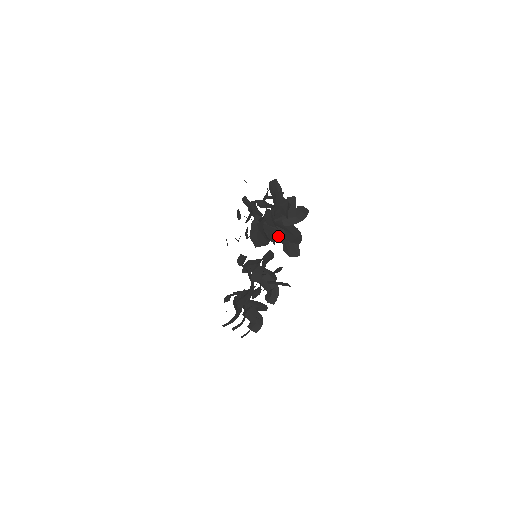
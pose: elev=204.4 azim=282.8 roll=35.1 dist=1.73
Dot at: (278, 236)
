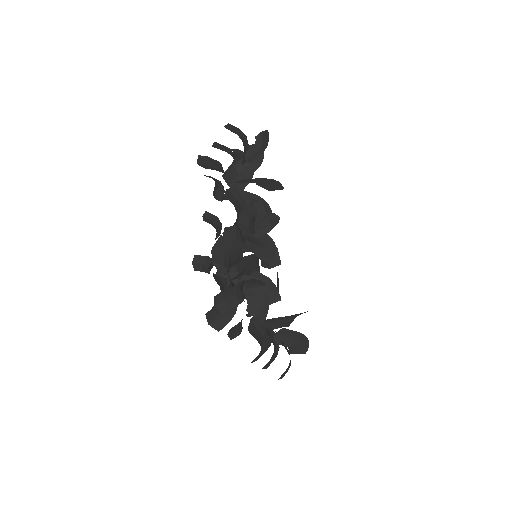
Dot at: occluded
